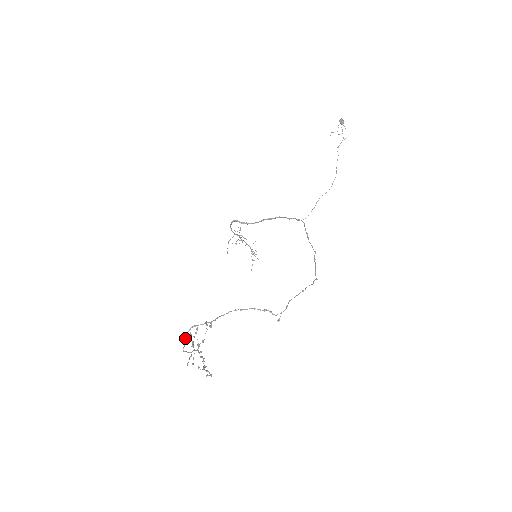
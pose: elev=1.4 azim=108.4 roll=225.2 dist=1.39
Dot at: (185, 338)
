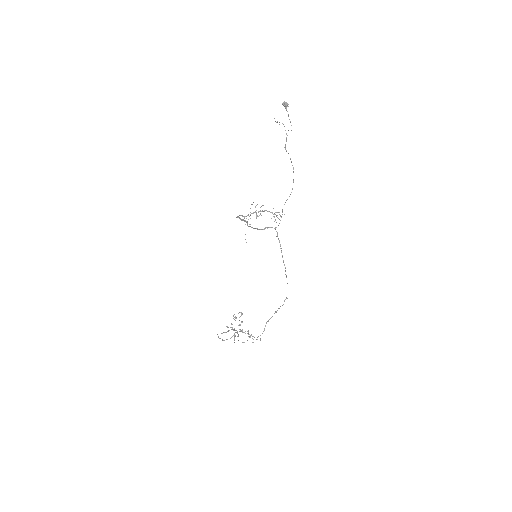
Dot at: (219, 338)
